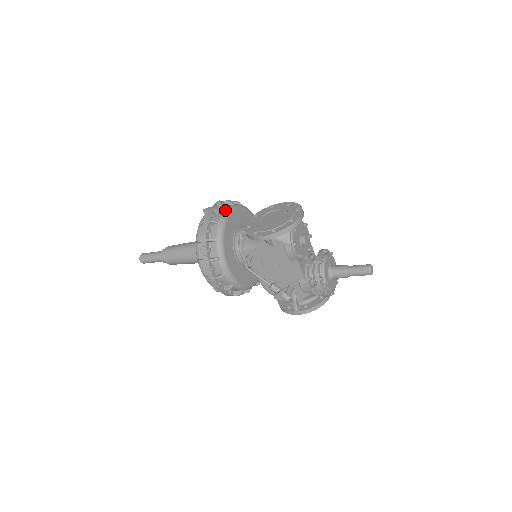
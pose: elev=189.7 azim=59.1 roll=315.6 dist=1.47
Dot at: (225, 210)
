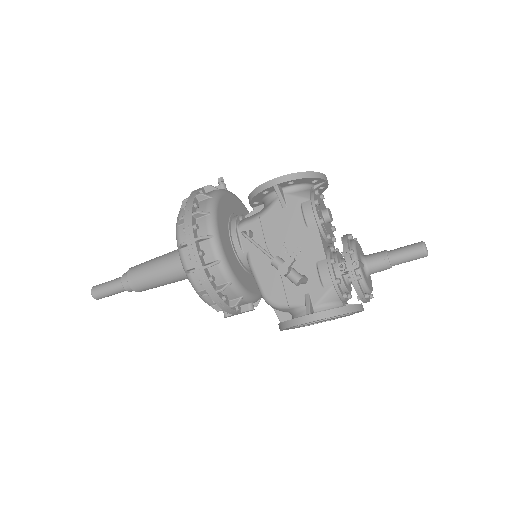
Dot at: occluded
